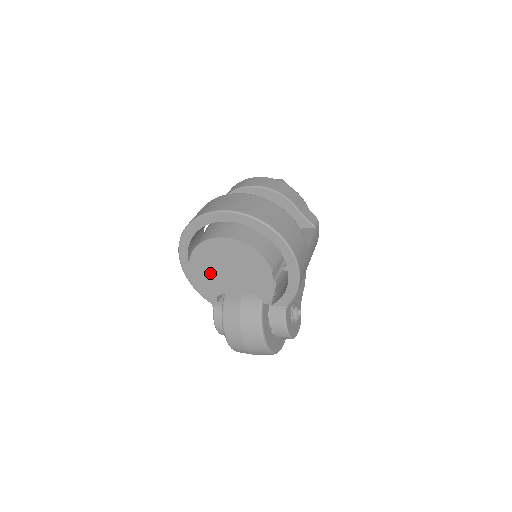
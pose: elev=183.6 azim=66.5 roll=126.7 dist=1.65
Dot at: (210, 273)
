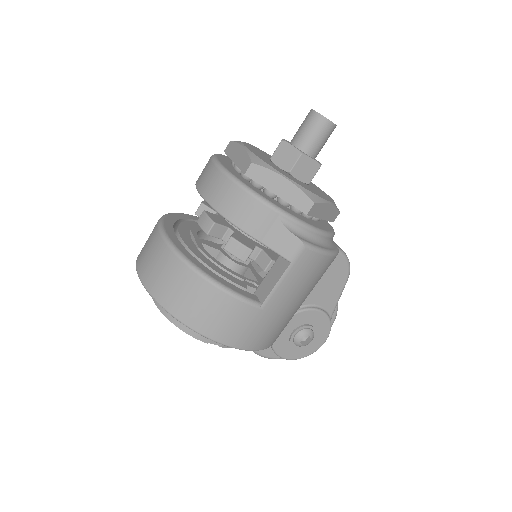
Dot at: occluded
